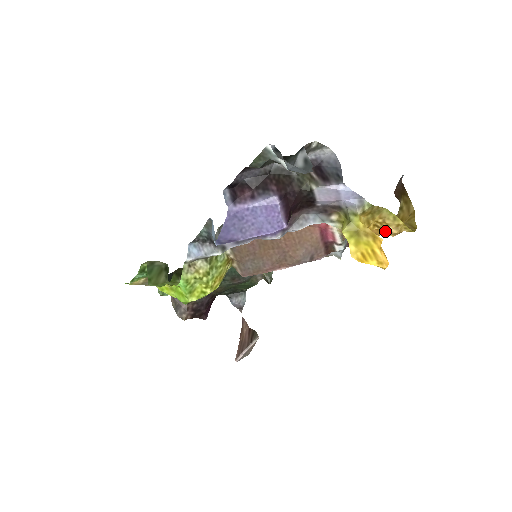
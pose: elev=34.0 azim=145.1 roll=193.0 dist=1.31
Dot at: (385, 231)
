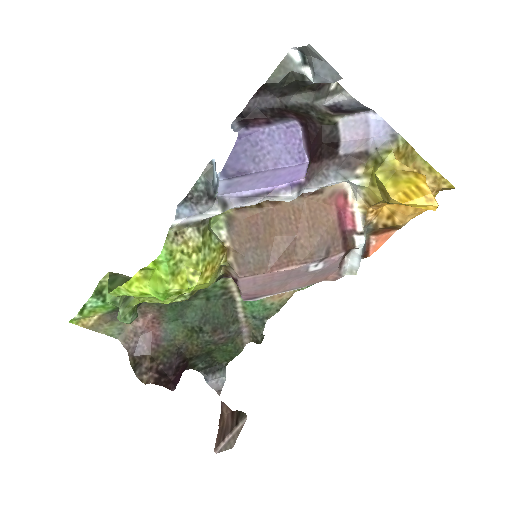
Dot at: occluded
